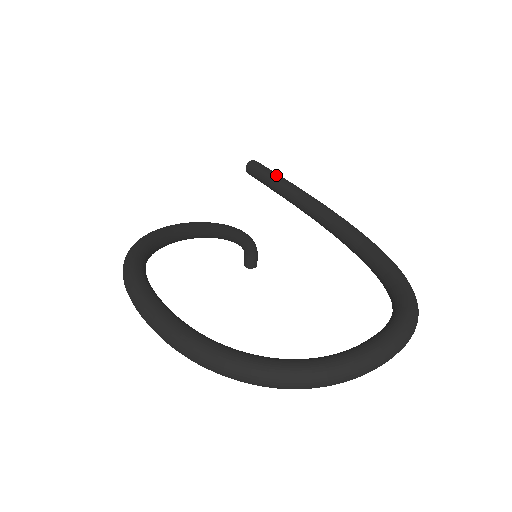
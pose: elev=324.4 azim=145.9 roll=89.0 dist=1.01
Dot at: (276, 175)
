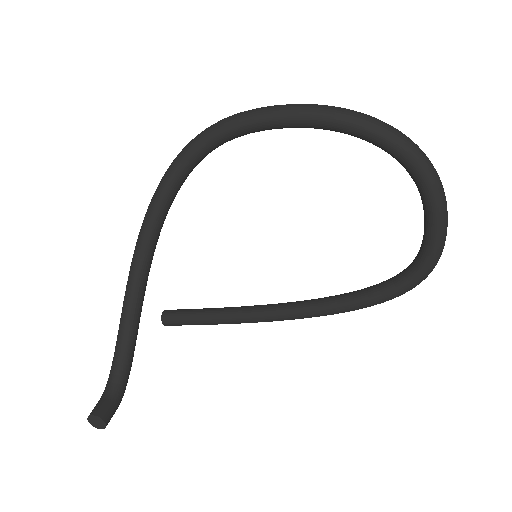
Dot at: occluded
